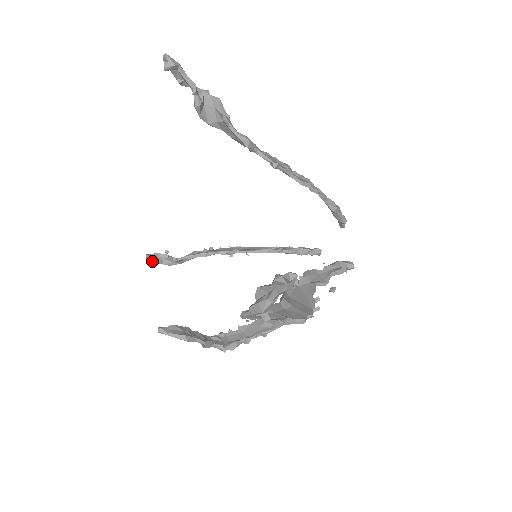
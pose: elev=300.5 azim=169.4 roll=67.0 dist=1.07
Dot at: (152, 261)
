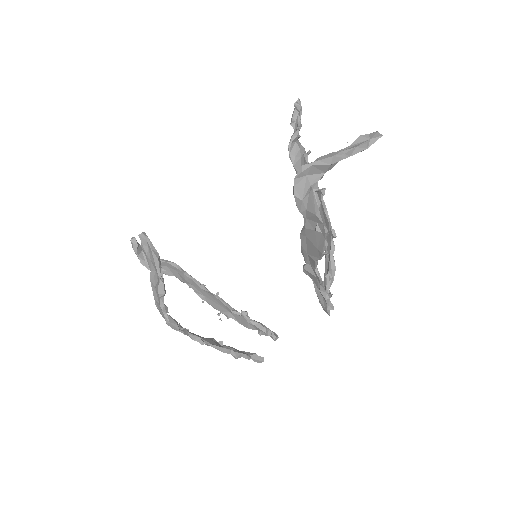
Dot at: (133, 245)
